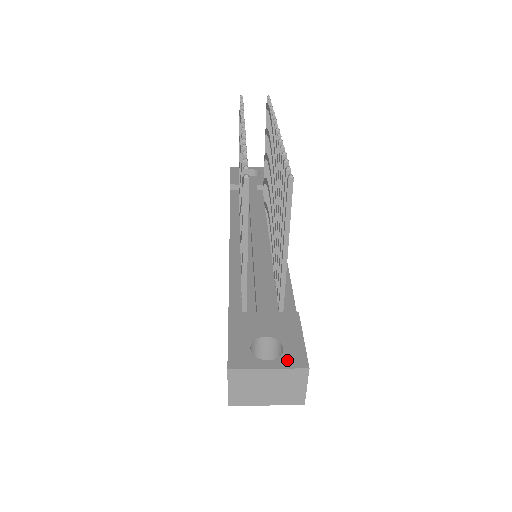
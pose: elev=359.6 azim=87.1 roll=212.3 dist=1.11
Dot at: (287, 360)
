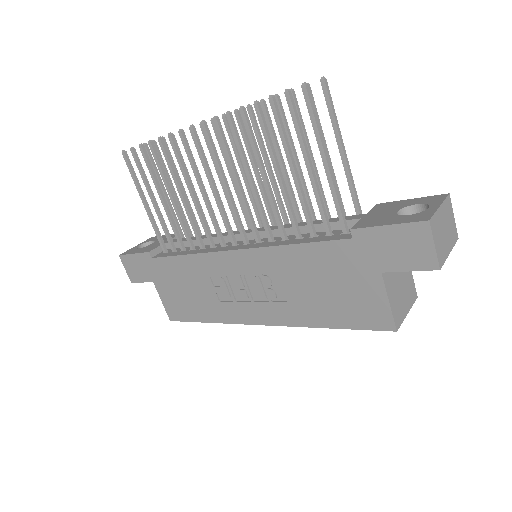
Dot at: (434, 201)
